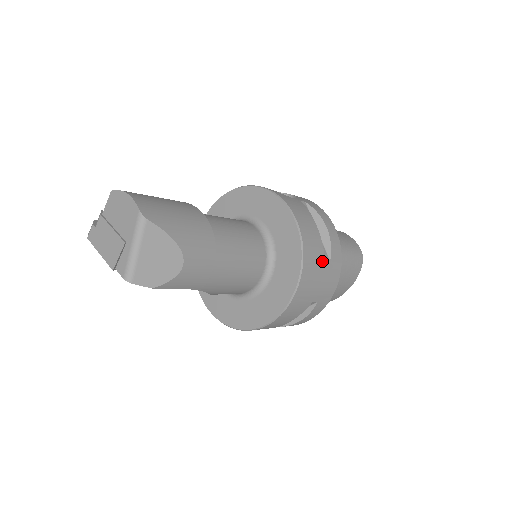
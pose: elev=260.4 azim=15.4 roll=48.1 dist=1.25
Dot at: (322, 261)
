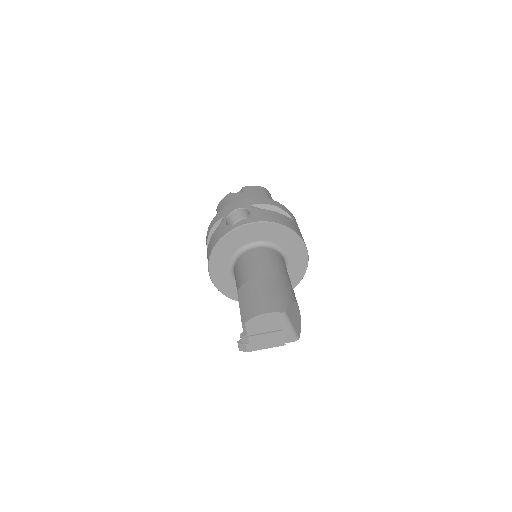
Dot at: (295, 224)
